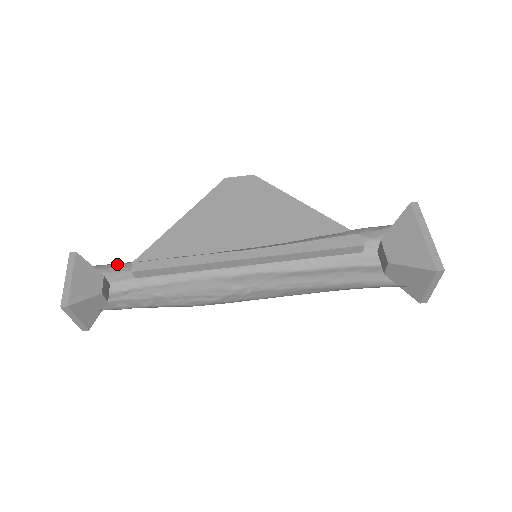
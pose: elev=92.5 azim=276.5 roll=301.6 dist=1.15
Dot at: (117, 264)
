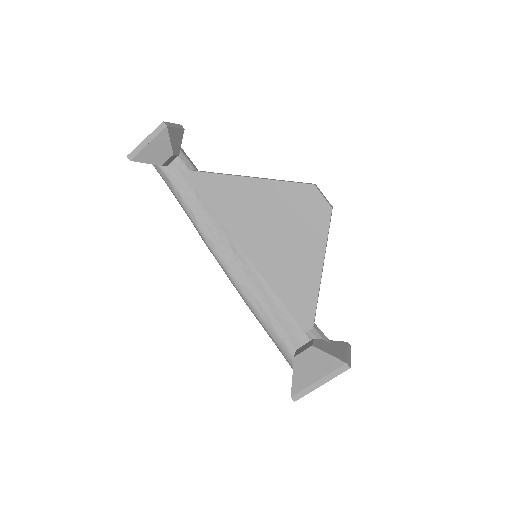
Dot at: occluded
